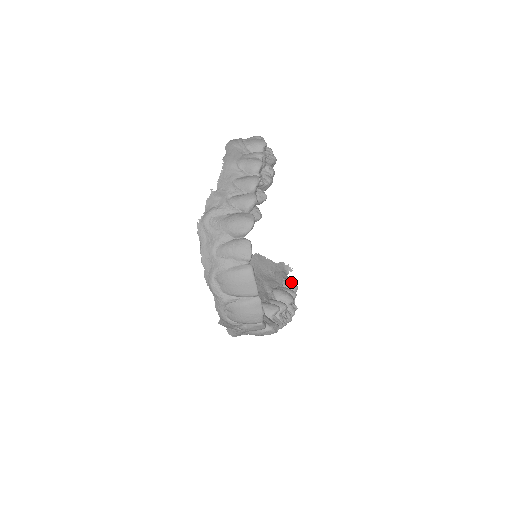
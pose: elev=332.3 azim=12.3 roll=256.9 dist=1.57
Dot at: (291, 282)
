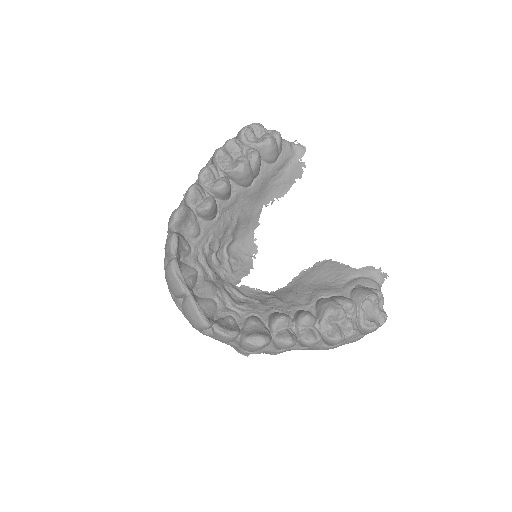
Dot at: (362, 289)
